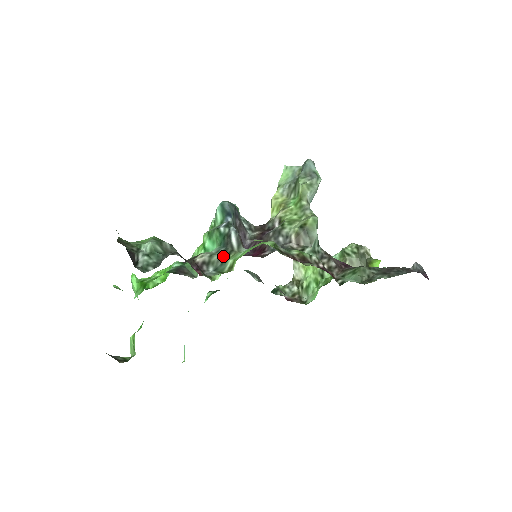
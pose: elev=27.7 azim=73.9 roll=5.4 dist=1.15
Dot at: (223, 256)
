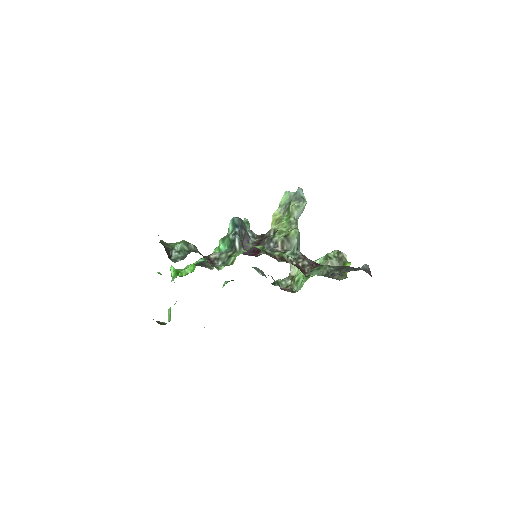
Dot at: (229, 254)
